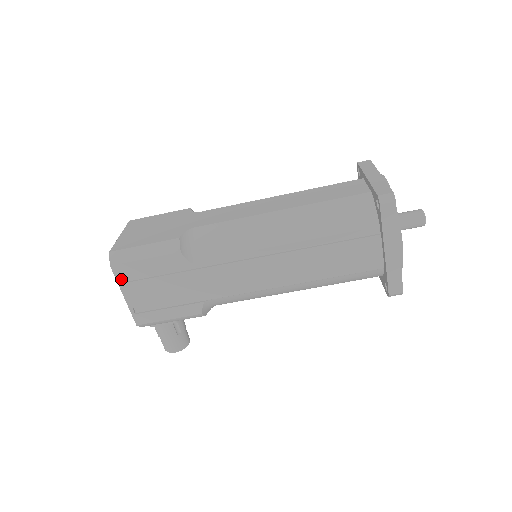
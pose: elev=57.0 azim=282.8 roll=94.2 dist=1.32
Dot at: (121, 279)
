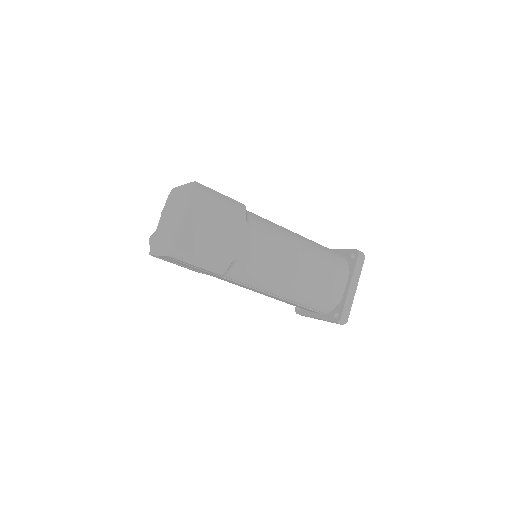
Dot at: occluded
